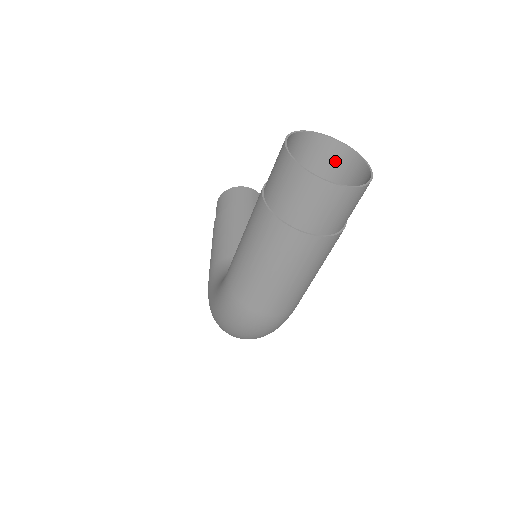
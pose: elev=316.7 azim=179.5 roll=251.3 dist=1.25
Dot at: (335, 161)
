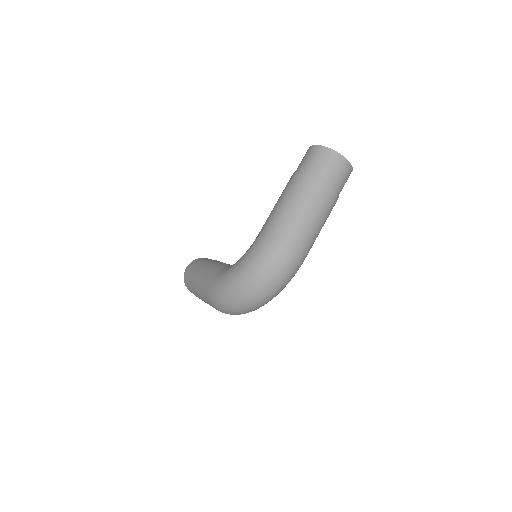
Dot at: occluded
